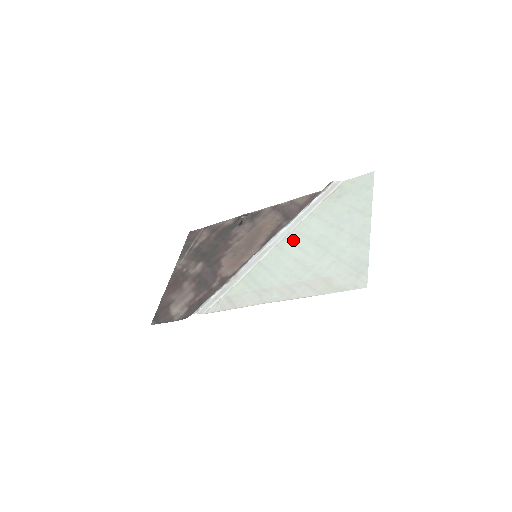
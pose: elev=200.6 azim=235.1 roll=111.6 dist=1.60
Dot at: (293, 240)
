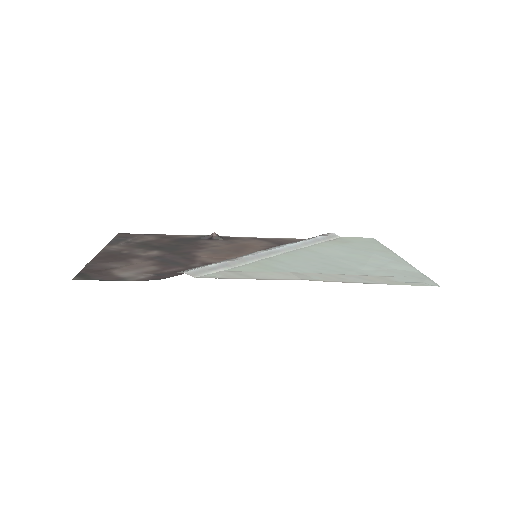
Dot at: (307, 253)
